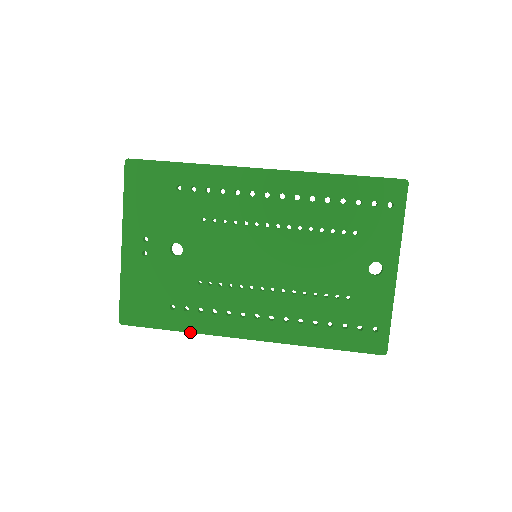
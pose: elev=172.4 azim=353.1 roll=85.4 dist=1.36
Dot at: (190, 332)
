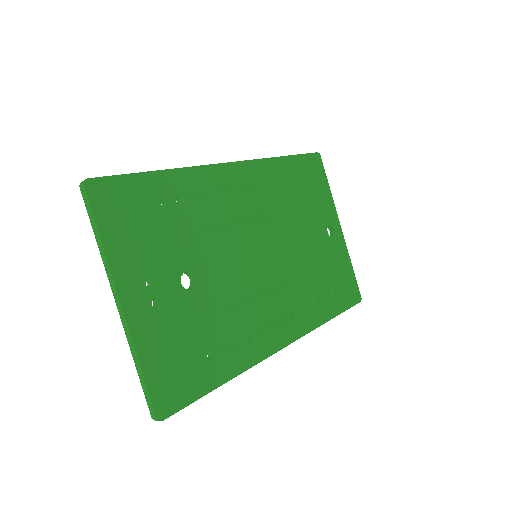
Dot at: (237, 375)
